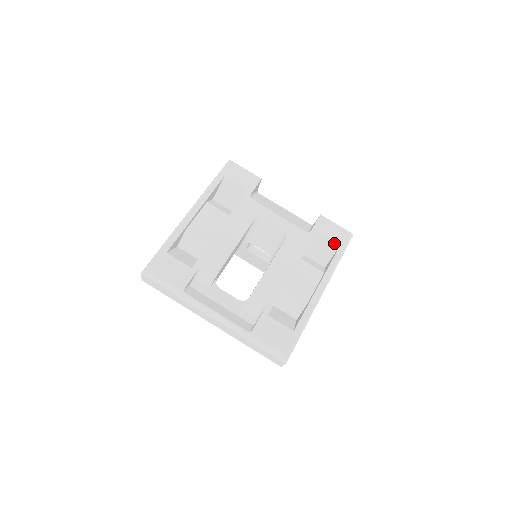
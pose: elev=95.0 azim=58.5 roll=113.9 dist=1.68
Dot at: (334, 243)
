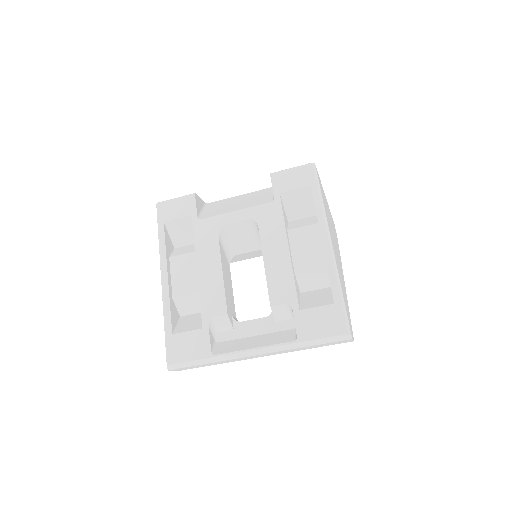
Dot at: (303, 188)
